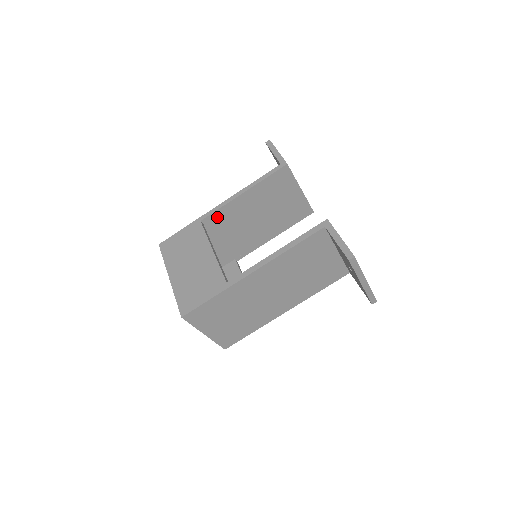
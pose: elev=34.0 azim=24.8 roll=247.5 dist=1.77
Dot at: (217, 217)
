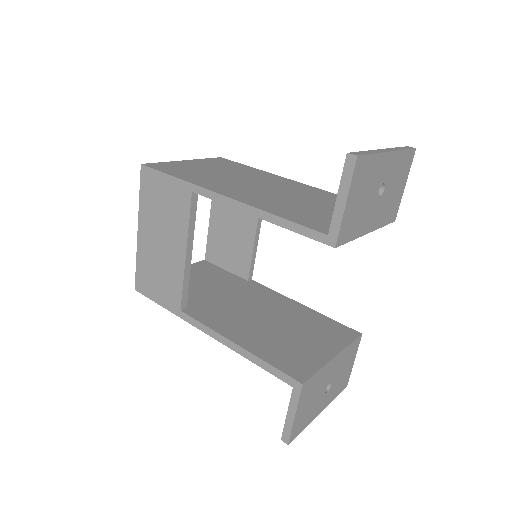
Dot at: occluded
